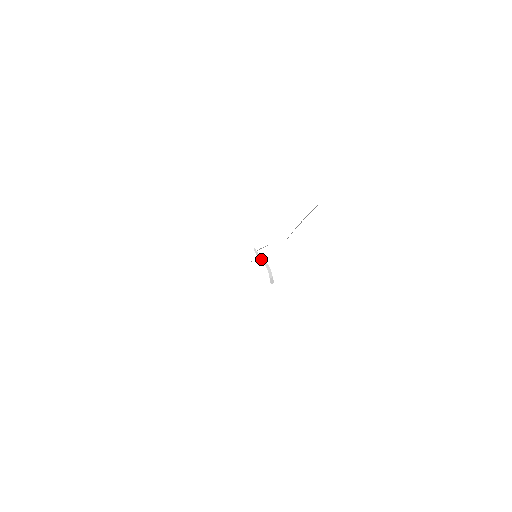
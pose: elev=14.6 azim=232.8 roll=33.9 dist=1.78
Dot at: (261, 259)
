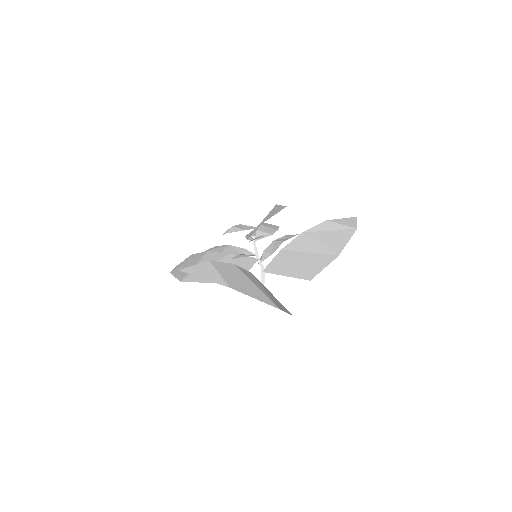
Dot at: (258, 257)
